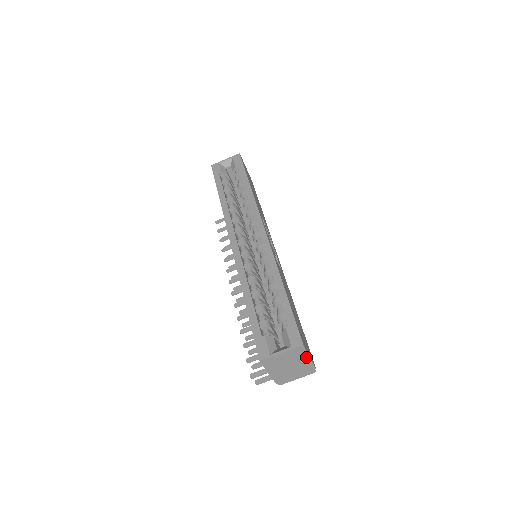
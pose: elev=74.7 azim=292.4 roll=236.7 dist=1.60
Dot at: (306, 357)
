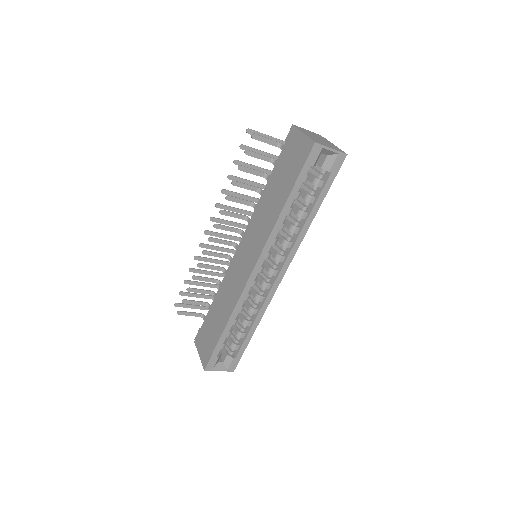
Dot at: occluded
